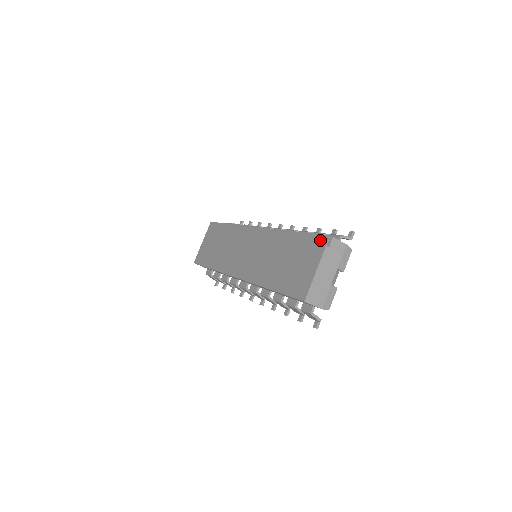
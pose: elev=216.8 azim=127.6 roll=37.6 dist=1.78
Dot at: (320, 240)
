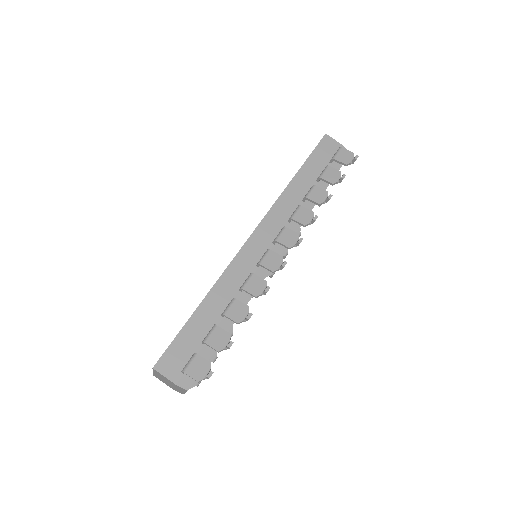
Dot at: occluded
